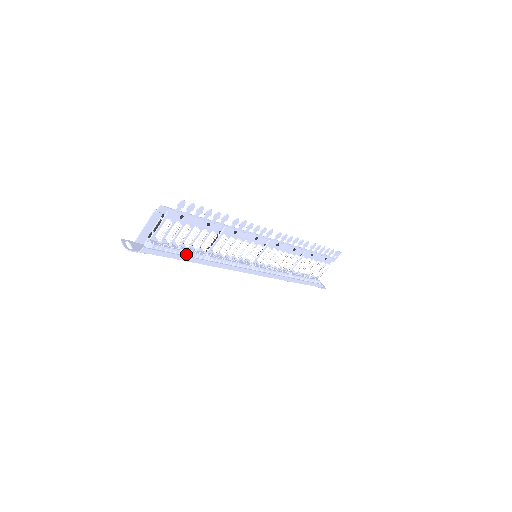
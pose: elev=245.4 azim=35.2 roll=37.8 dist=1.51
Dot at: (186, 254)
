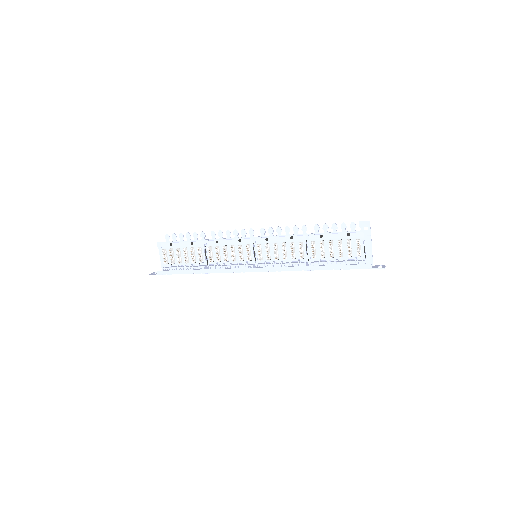
Dot at: (190, 269)
